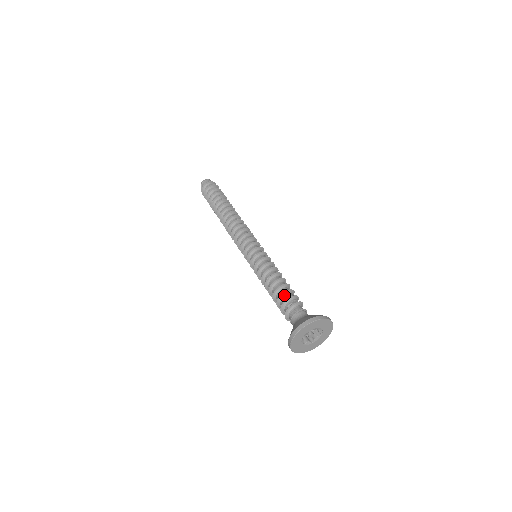
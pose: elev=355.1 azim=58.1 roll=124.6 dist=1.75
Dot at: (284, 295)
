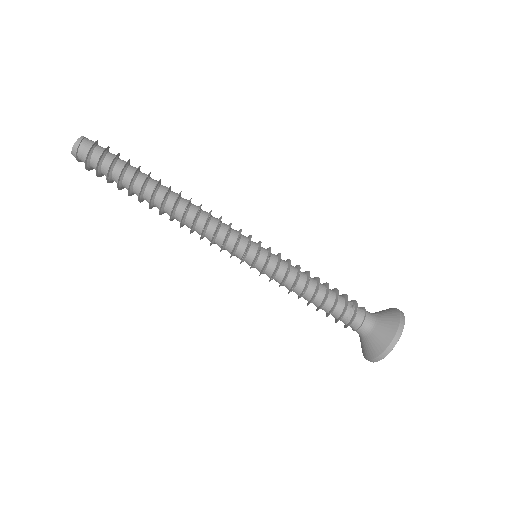
Dot at: (337, 302)
